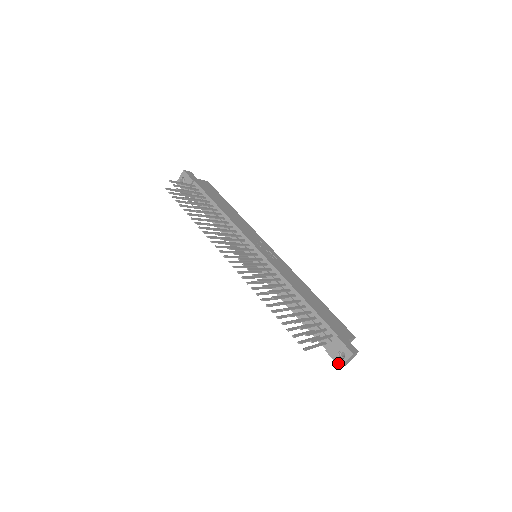
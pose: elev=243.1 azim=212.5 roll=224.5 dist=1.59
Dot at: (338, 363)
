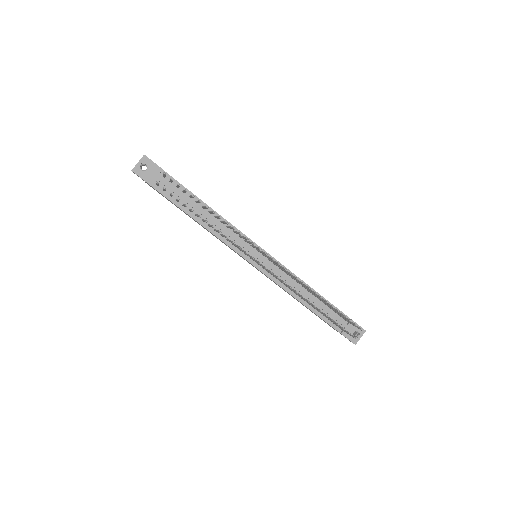
Dot at: (353, 341)
